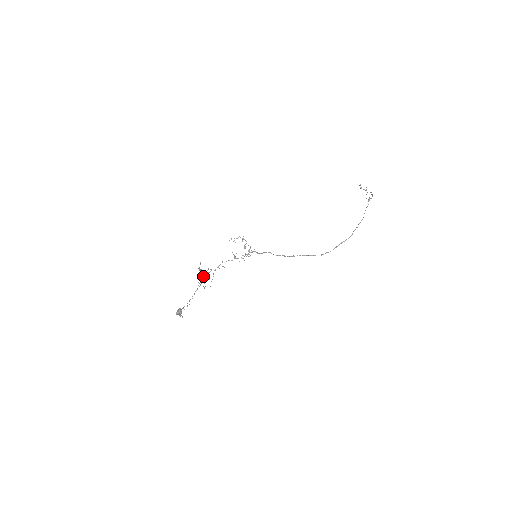
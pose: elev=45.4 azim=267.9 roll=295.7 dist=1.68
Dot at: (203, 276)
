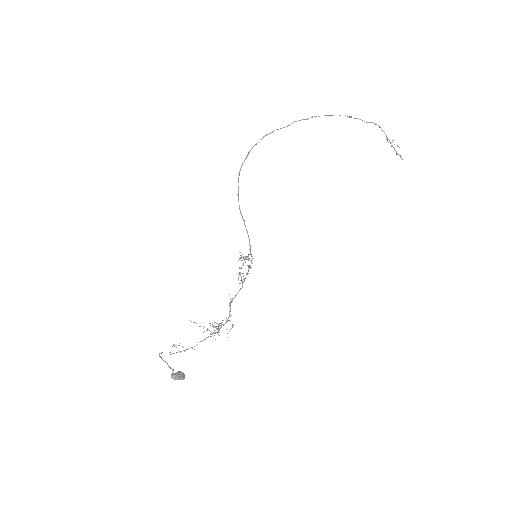
Dot at: occluded
